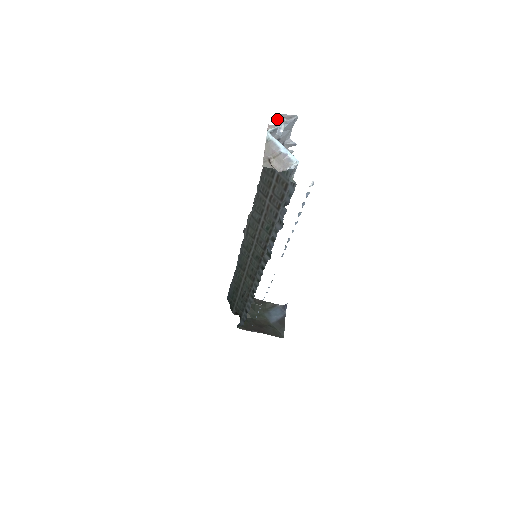
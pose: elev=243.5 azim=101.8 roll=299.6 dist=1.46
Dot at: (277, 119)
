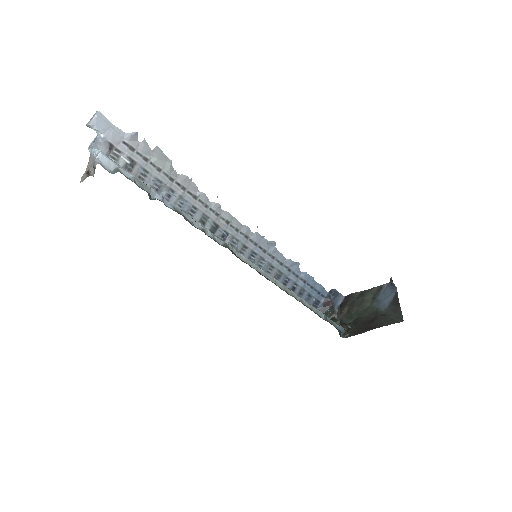
Dot at: occluded
